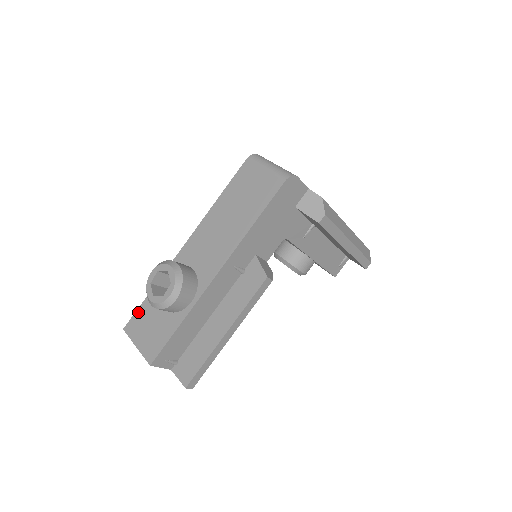
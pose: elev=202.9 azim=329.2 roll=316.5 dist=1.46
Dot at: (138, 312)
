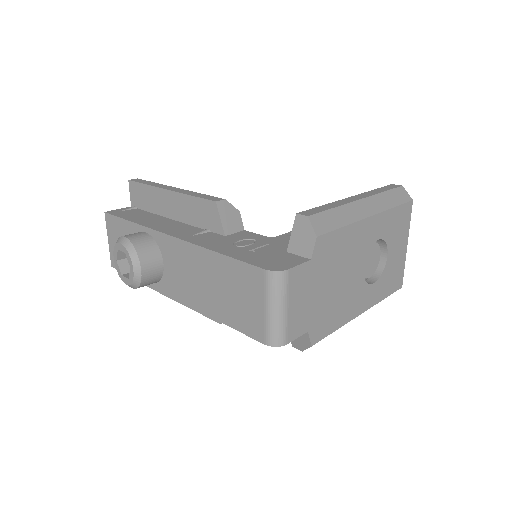
Dot at: (117, 220)
